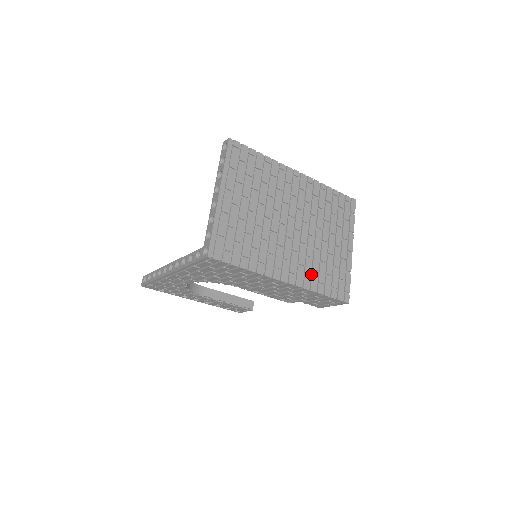
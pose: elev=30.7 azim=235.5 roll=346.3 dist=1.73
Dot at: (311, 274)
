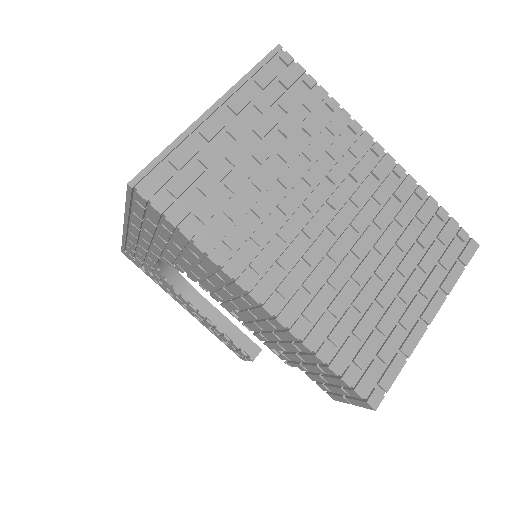
Dot at: (320, 317)
